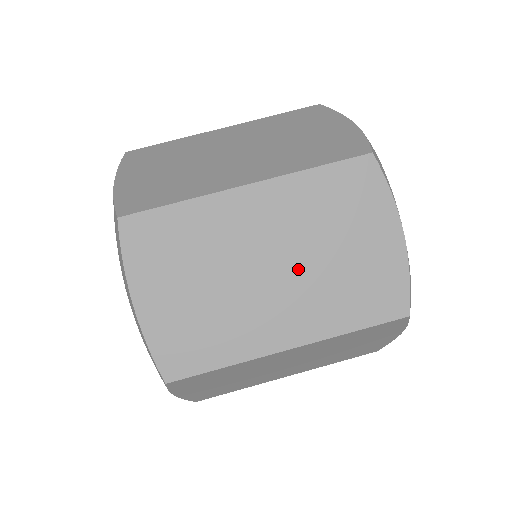
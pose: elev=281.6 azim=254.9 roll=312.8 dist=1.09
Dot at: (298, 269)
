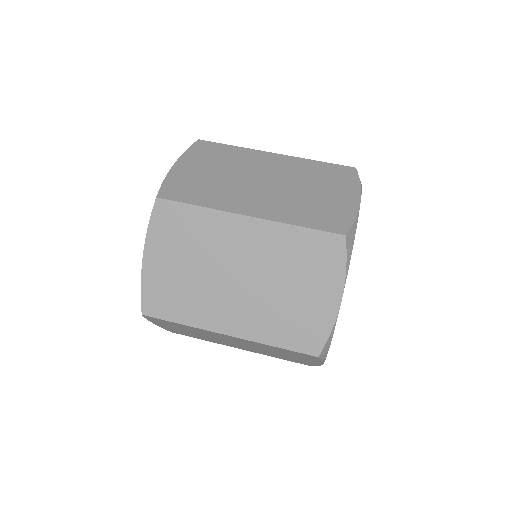
Dot at: (281, 188)
